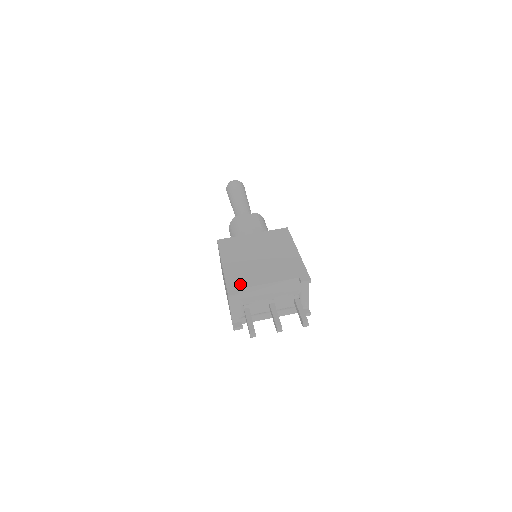
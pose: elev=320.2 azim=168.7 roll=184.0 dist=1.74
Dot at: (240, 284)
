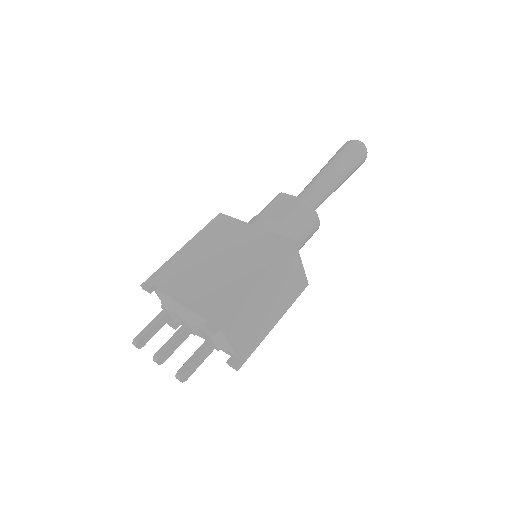
Dot at: (163, 280)
